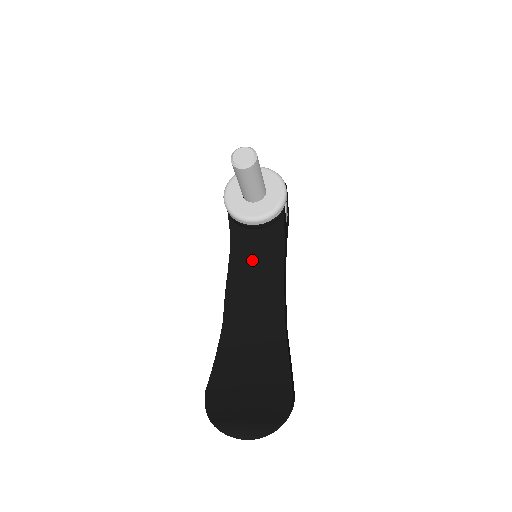
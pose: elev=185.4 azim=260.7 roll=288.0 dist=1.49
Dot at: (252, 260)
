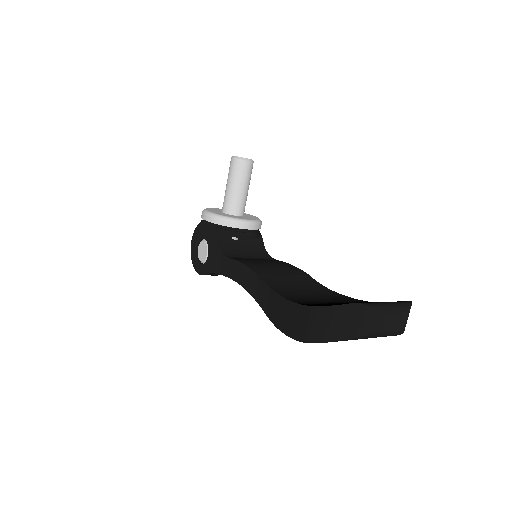
Dot at: (254, 259)
